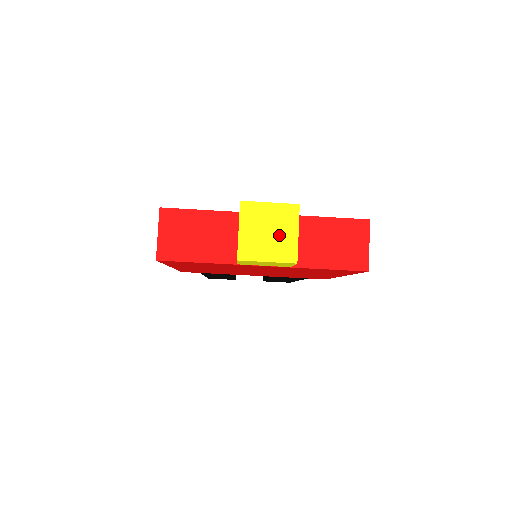
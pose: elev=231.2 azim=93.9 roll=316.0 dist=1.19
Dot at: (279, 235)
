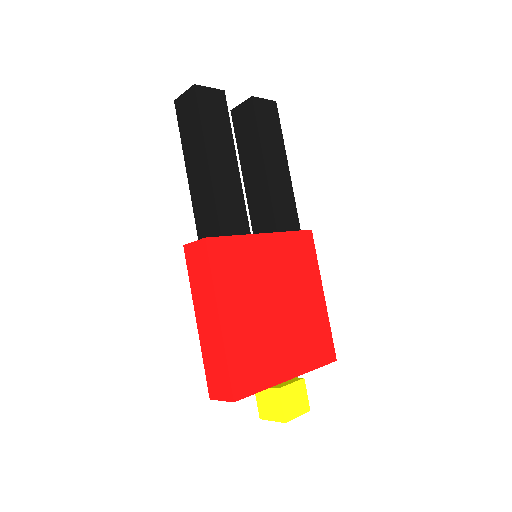
Dot at: occluded
